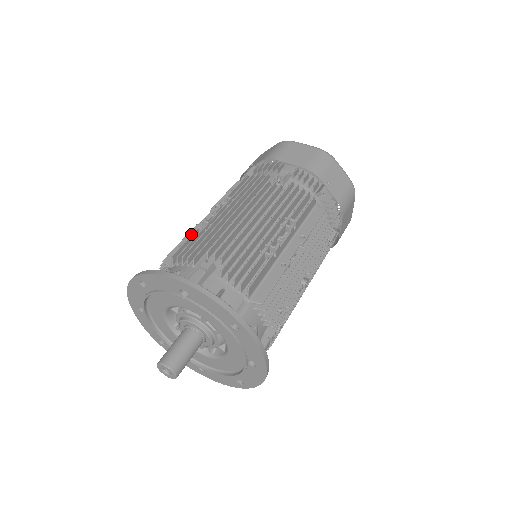
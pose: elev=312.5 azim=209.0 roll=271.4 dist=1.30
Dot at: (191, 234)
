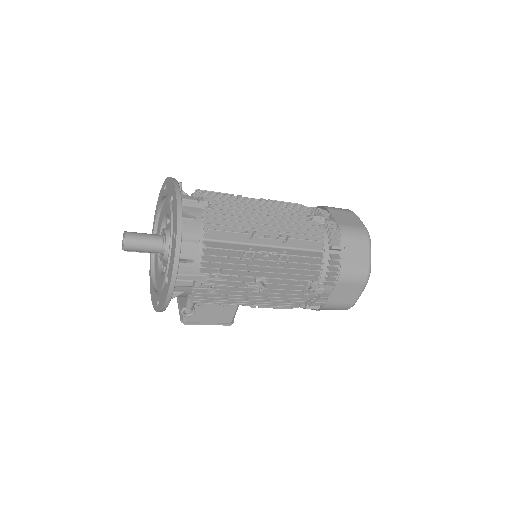
Dot at: occluded
